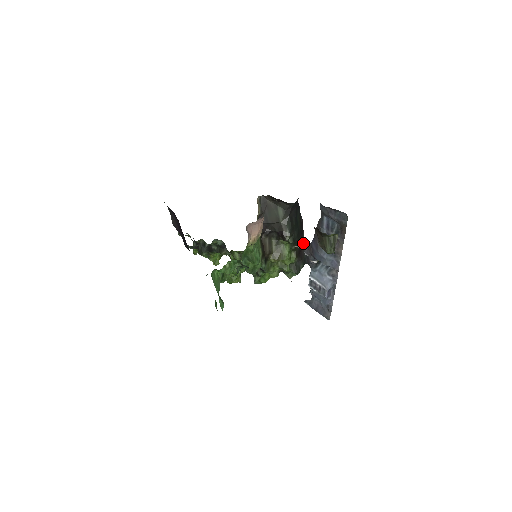
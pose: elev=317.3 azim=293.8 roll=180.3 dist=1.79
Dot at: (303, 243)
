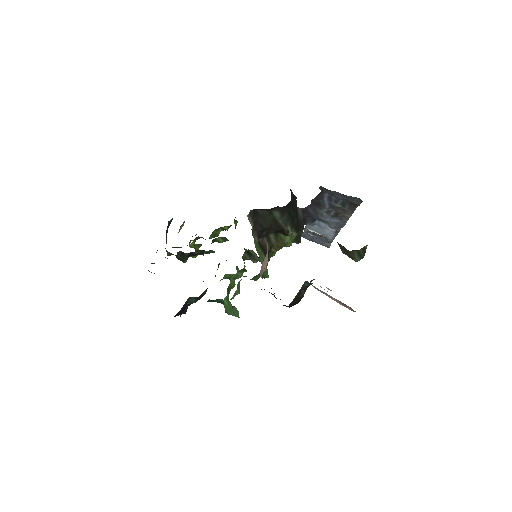
Dot at: (297, 211)
